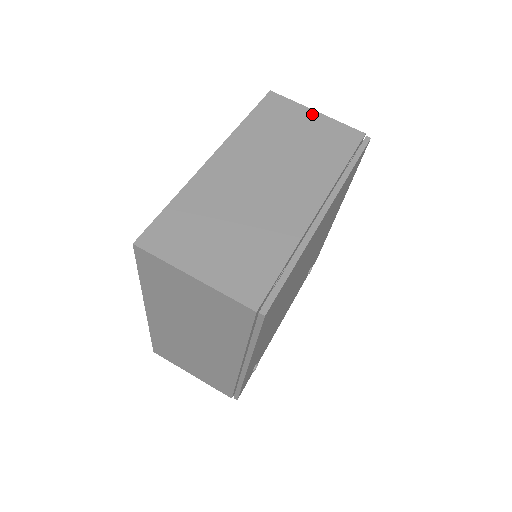
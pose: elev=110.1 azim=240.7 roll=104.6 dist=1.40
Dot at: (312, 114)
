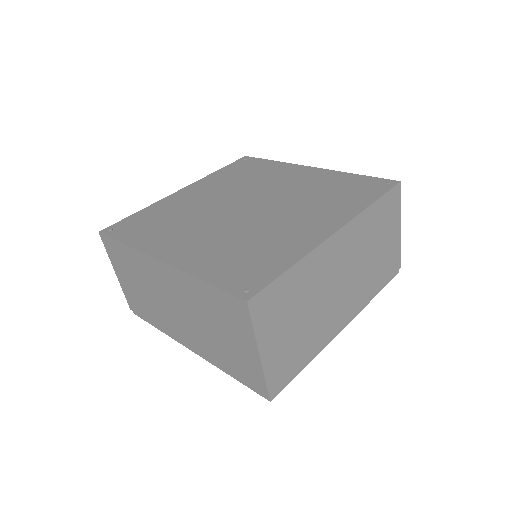
Dot at: (252, 348)
